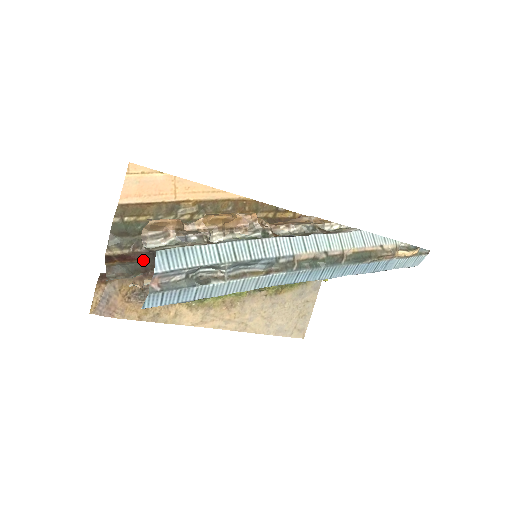
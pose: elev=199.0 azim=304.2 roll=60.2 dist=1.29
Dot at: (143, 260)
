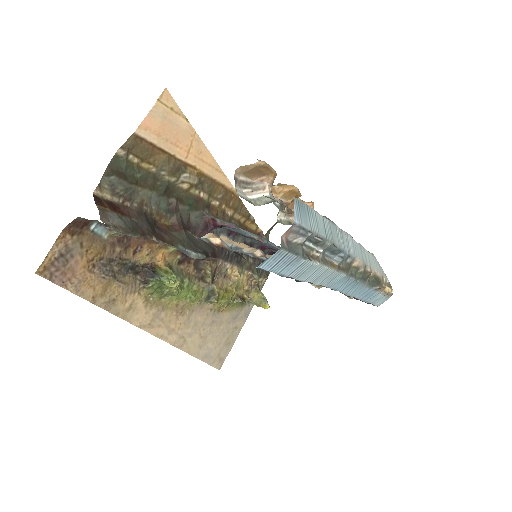
Dot at: (136, 219)
